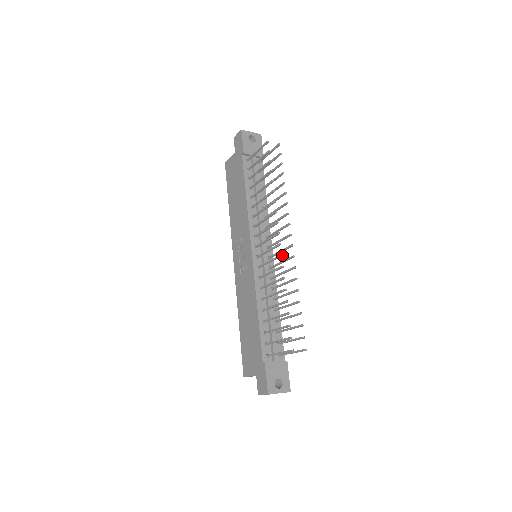
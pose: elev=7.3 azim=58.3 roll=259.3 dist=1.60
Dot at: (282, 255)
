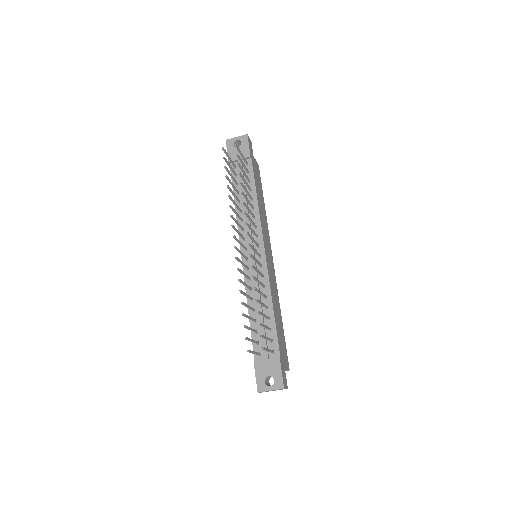
Dot at: (236, 258)
